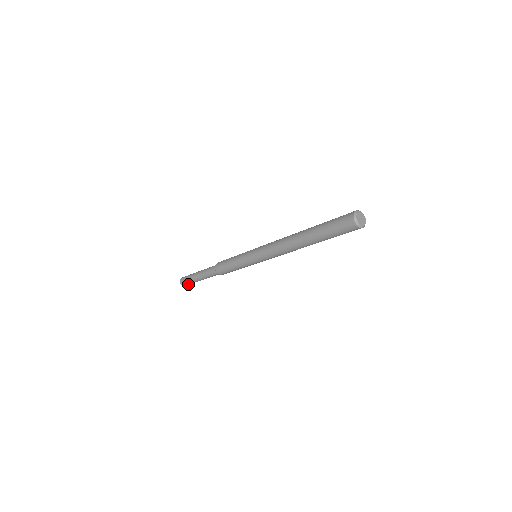
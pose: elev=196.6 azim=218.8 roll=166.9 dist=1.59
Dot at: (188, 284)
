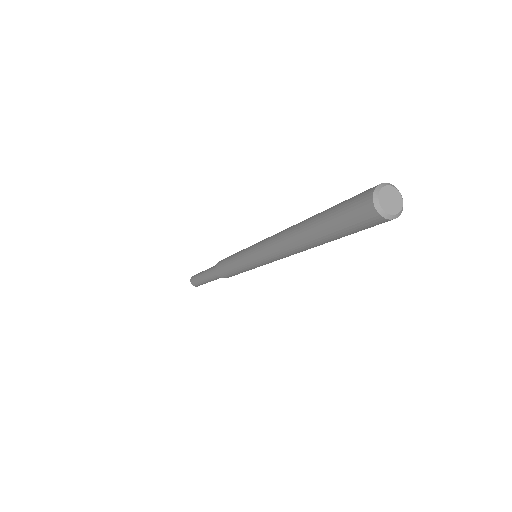
Dot at: (196, 283)
